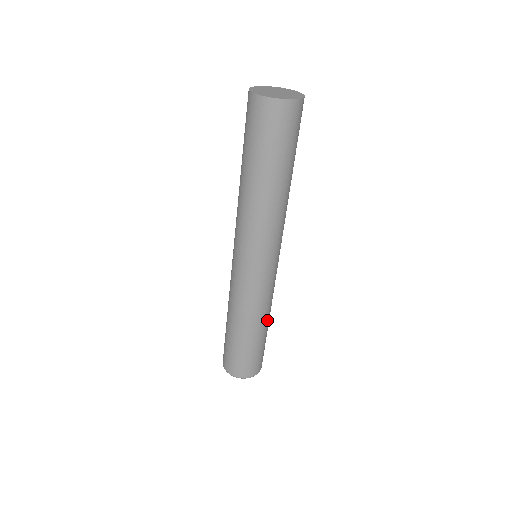
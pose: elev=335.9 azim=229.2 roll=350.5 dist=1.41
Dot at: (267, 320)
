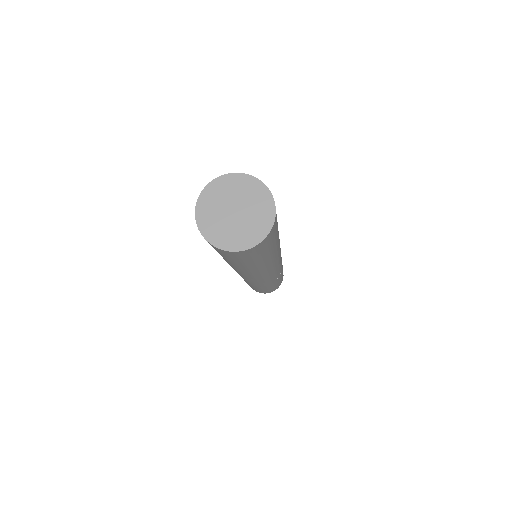
Dot at: (267, 286)
